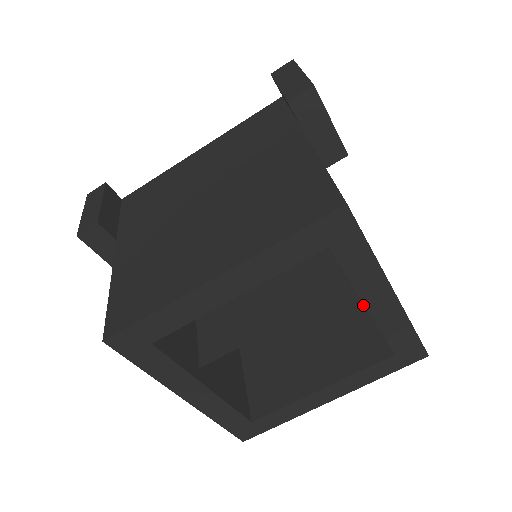
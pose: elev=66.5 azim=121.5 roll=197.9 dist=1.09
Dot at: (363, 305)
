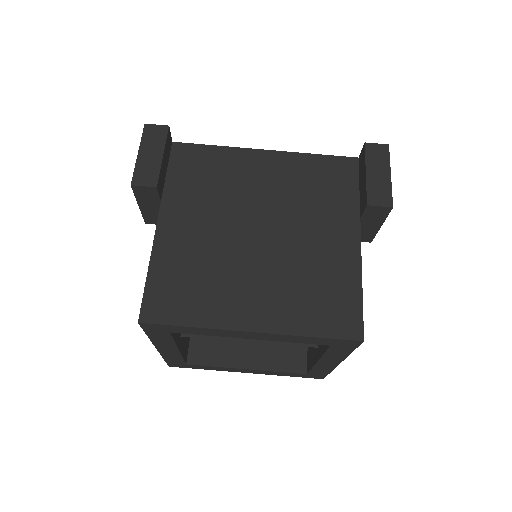
Dot at: occluded
